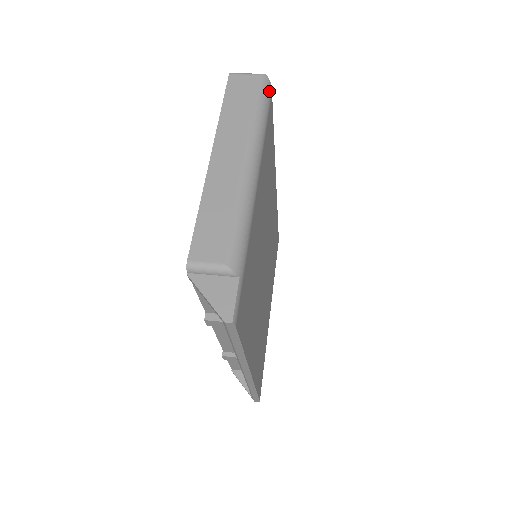
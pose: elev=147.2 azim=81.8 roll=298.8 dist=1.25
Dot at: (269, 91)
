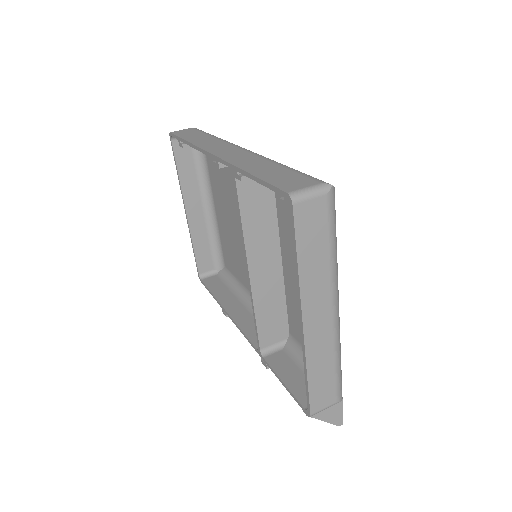
Dot at: occluded
